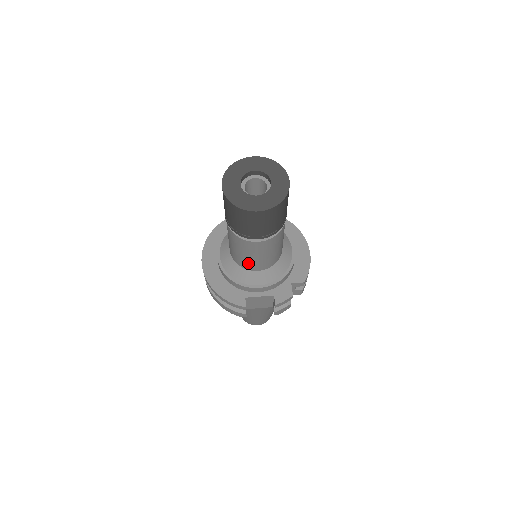
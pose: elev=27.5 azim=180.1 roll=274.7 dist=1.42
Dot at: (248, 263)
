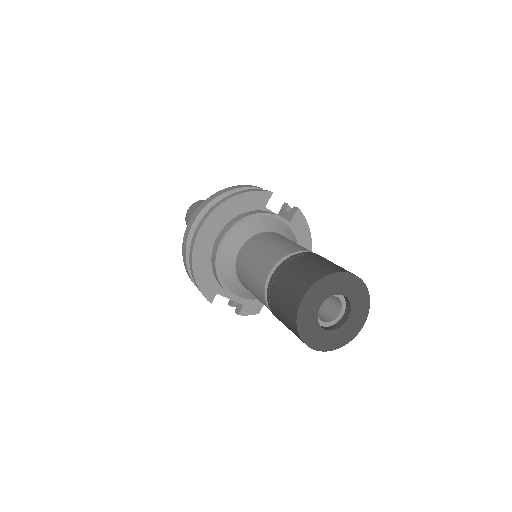
Dot at: occluded
